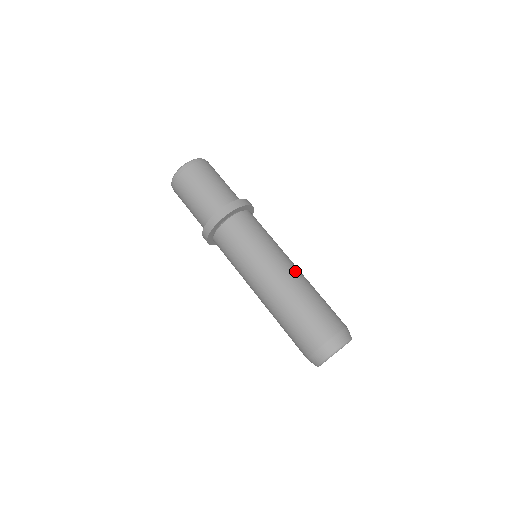
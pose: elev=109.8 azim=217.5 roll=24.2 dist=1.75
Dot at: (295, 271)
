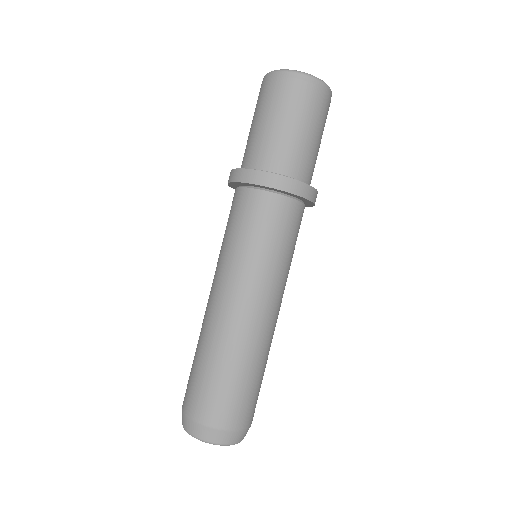
Dot at: (240, 318)
